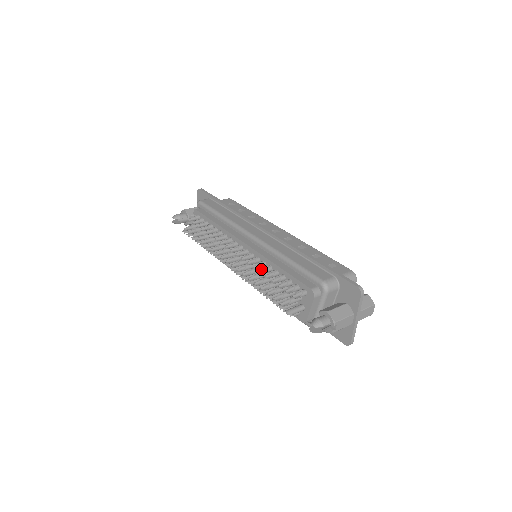
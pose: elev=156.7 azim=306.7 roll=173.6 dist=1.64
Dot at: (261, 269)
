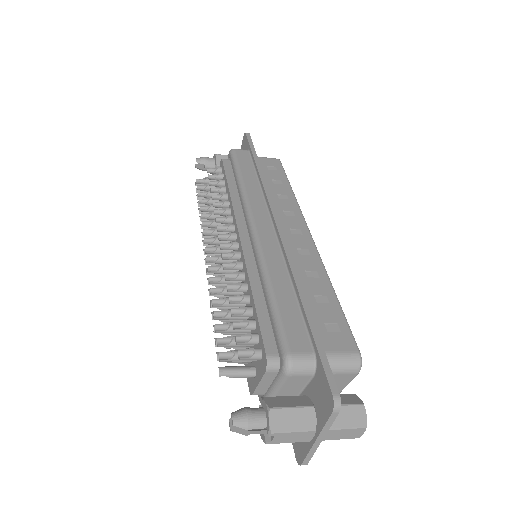
Dot at: (239, 281)
